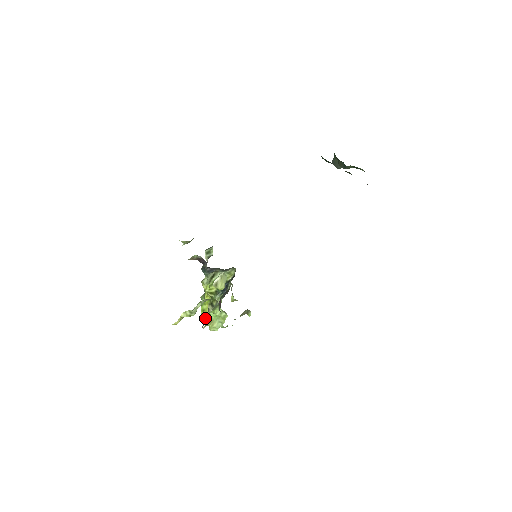
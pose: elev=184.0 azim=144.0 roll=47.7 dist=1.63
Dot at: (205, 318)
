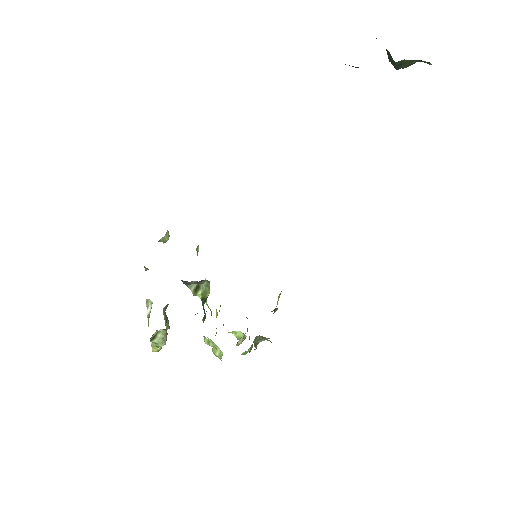
Dot at: occluded
